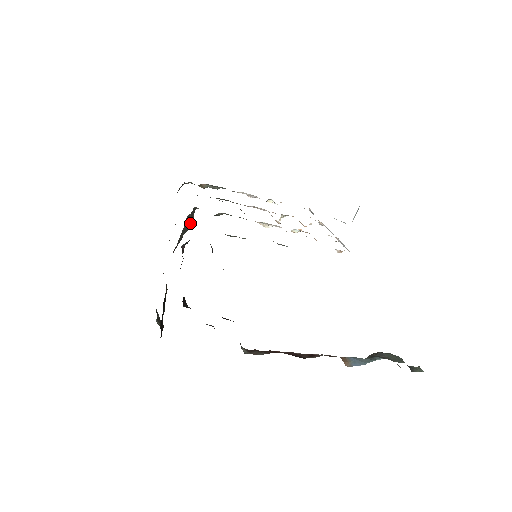
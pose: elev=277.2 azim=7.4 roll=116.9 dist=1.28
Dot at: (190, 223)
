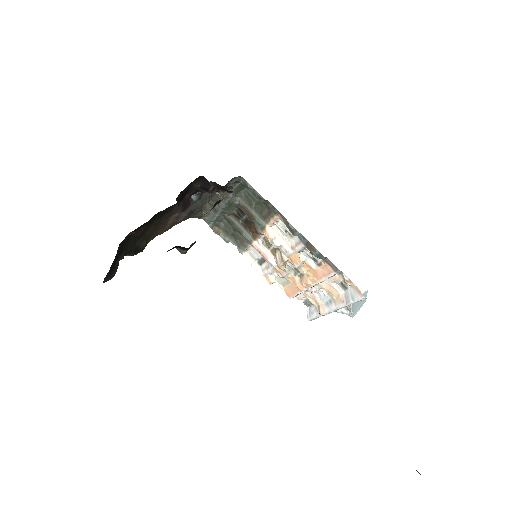
Dot at: (204, 201)
